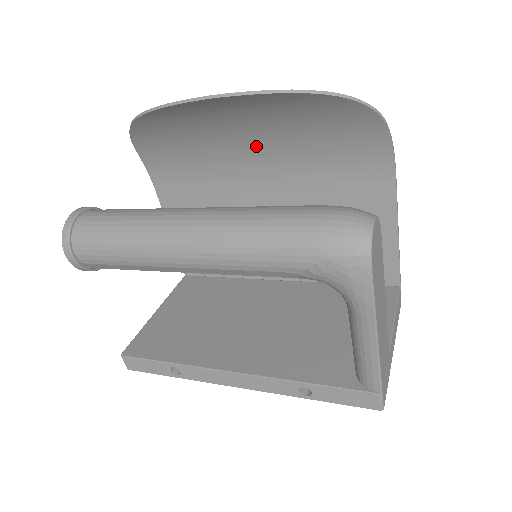
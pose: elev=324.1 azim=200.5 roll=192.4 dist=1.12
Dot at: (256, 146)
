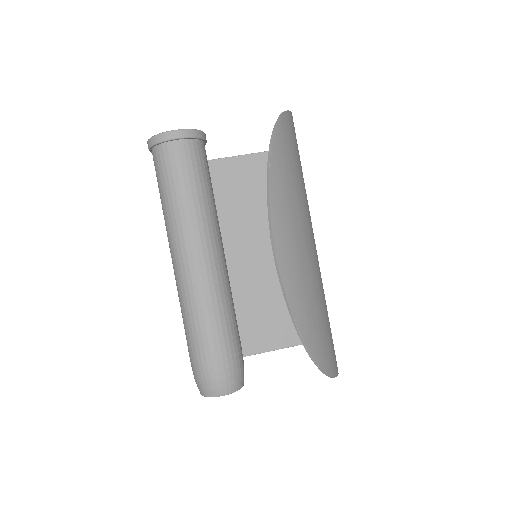
Dot at: occluded
